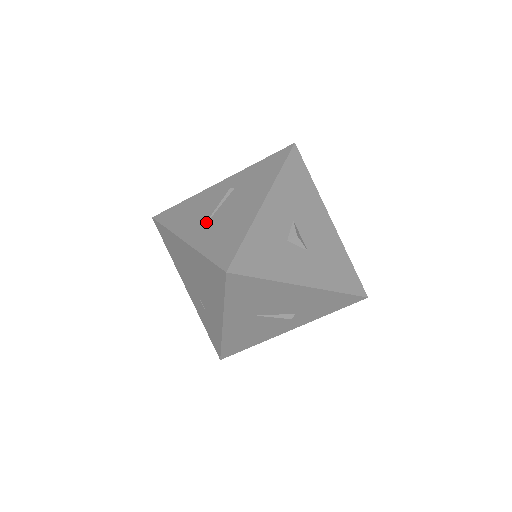
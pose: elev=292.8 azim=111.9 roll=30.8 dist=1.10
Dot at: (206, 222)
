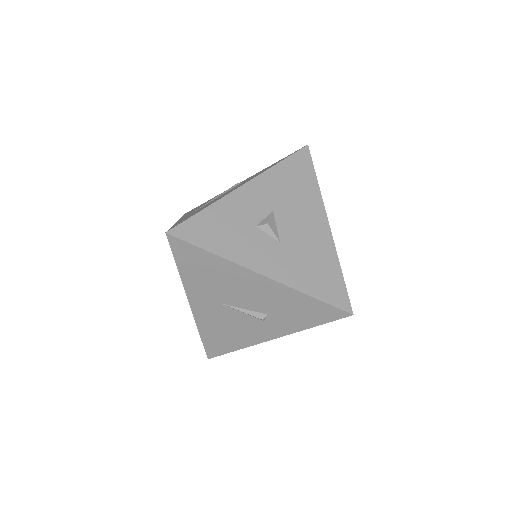
Dot at: (200, 207)
